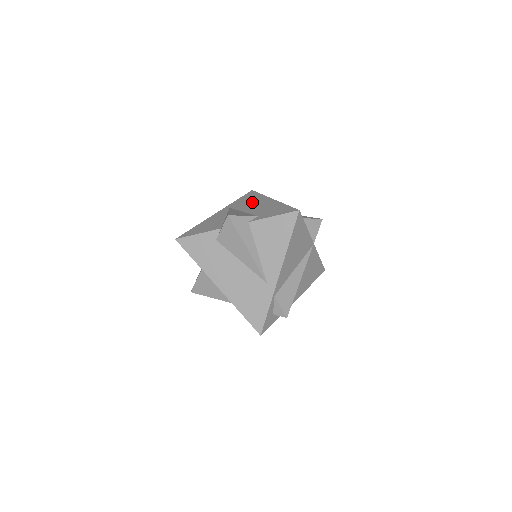
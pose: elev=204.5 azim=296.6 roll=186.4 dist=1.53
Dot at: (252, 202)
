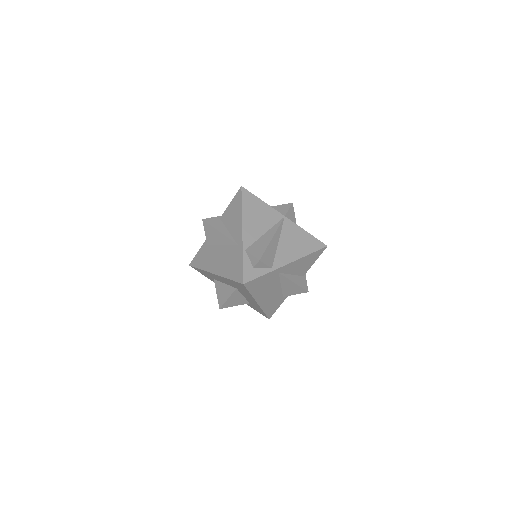
Dot at: occluded
